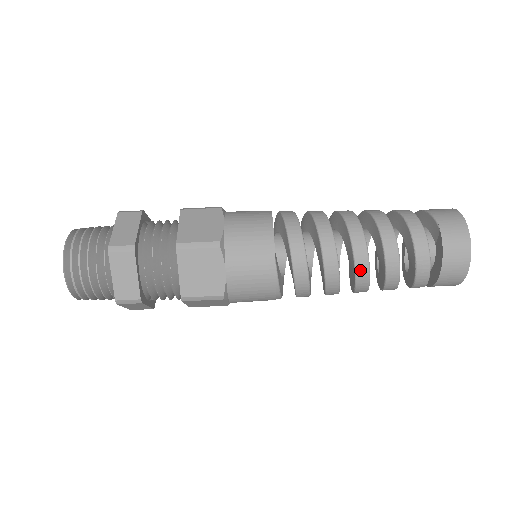
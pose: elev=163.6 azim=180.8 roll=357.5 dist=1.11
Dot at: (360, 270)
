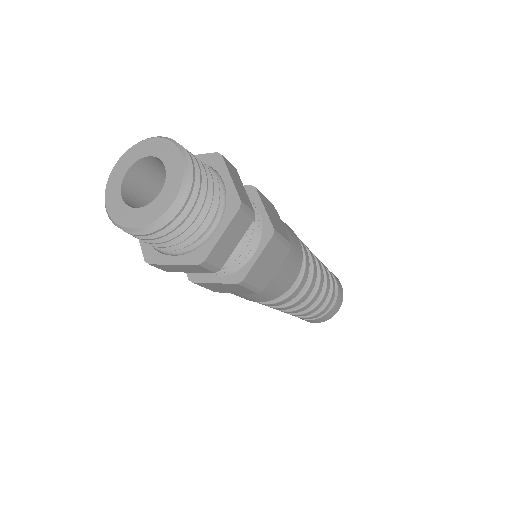
Dot at: (313, 300)
